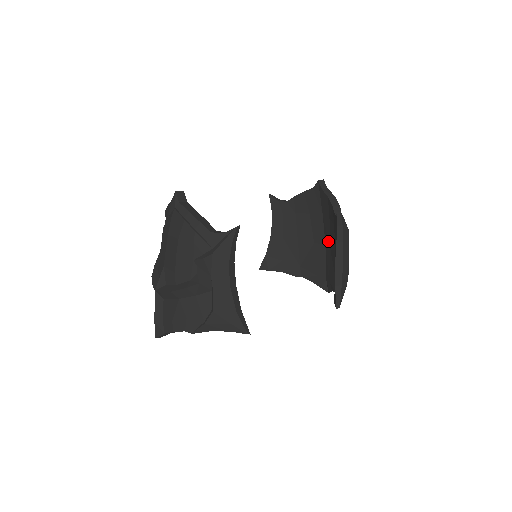
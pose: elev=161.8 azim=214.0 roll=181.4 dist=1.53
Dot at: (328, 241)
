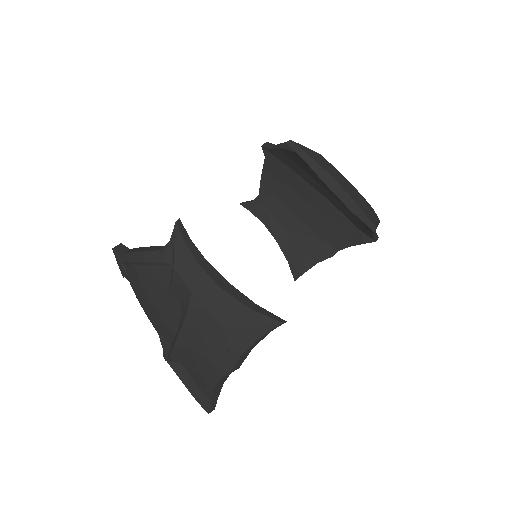
Dot at: (322, 190)
